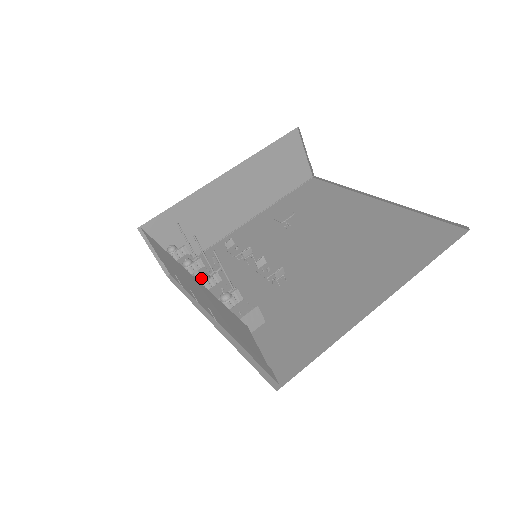
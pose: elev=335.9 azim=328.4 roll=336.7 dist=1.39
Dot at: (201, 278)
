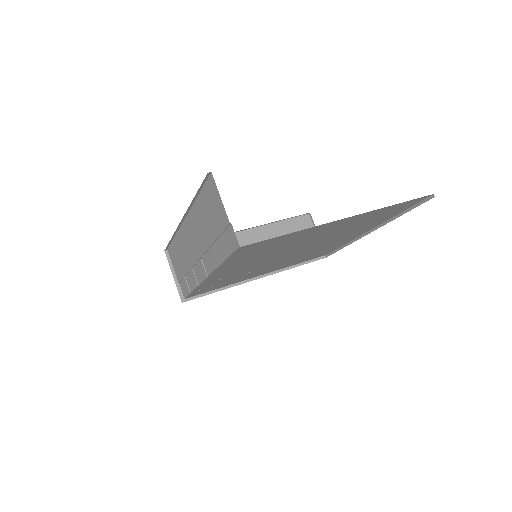
Dot at: occluded
